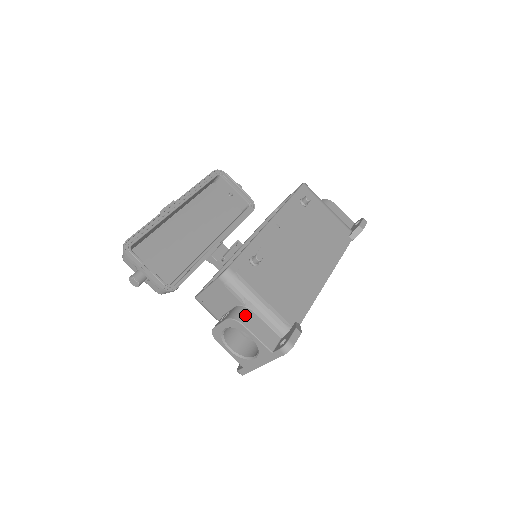
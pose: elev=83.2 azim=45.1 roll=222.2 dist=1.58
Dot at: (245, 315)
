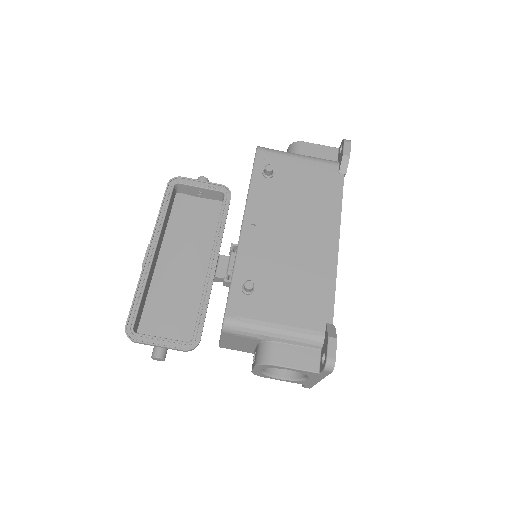
Dot at: (270, 352)
